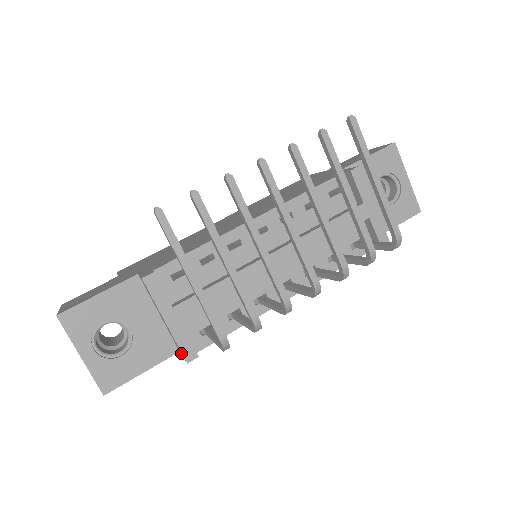
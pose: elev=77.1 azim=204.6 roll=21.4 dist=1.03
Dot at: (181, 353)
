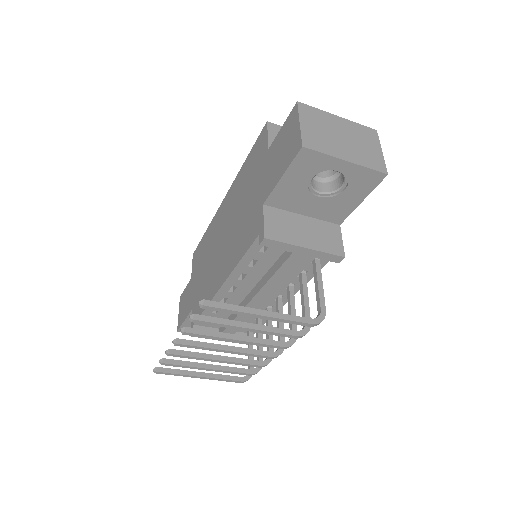
Dot at: occluded
